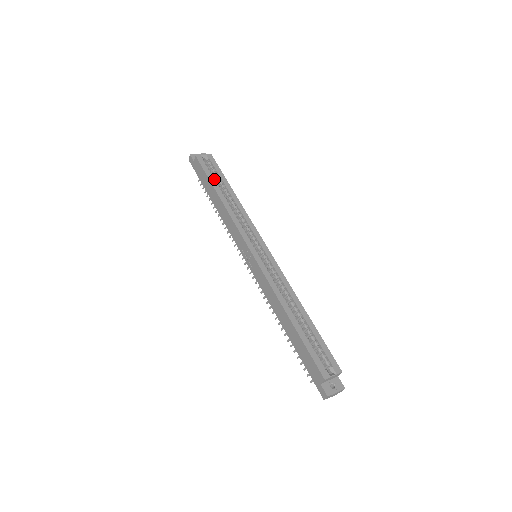
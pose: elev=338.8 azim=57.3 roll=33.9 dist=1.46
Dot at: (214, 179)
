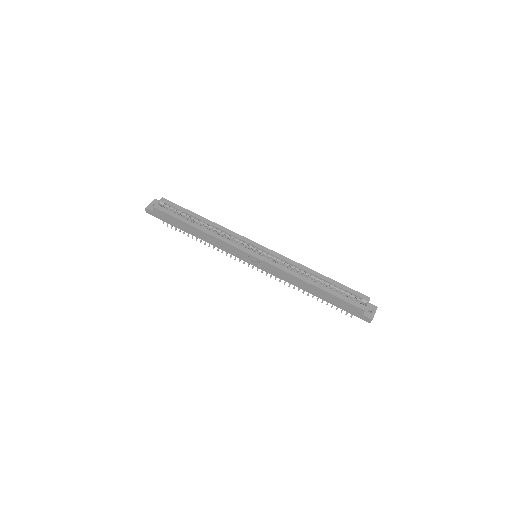
Dot at: (182, 217)
